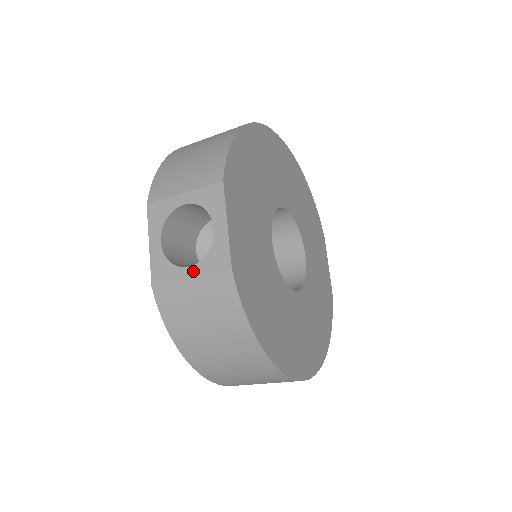
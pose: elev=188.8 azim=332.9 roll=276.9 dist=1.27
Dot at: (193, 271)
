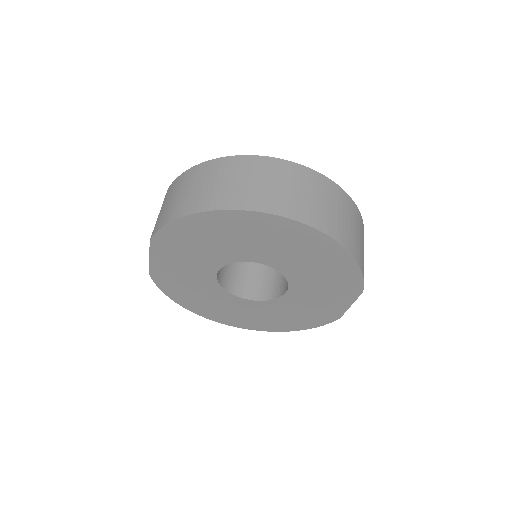
Dot at: occluded
